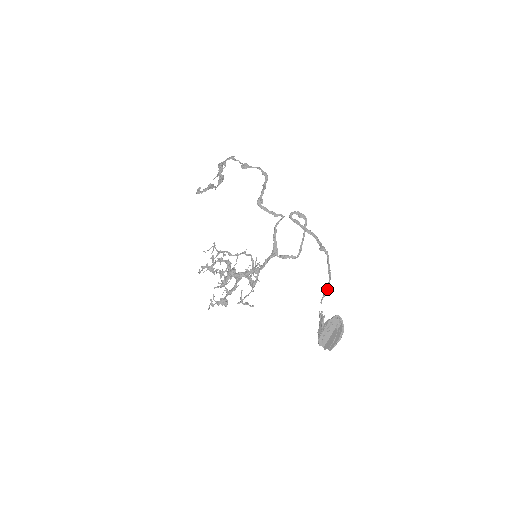
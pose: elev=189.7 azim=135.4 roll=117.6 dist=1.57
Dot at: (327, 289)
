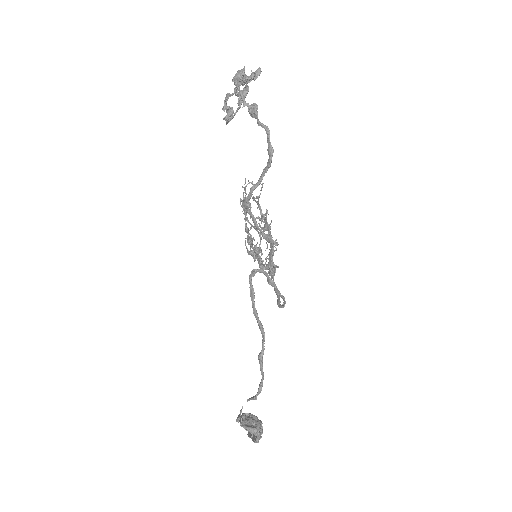
Dot at: (253, 399)
